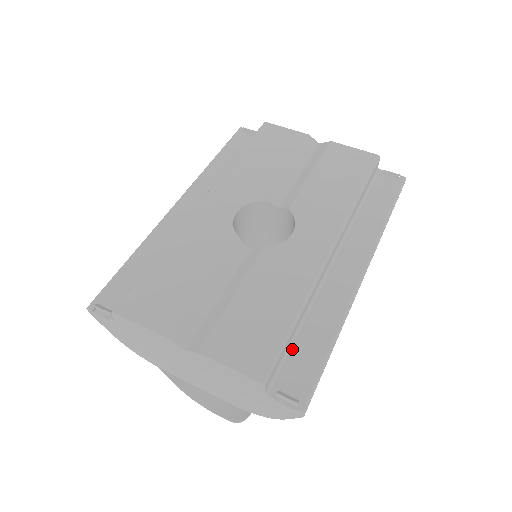
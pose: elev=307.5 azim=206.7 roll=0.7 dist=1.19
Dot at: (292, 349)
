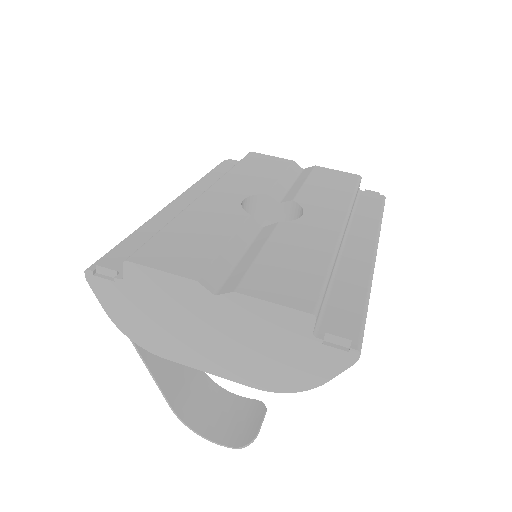
Dot at: (328, 302)
